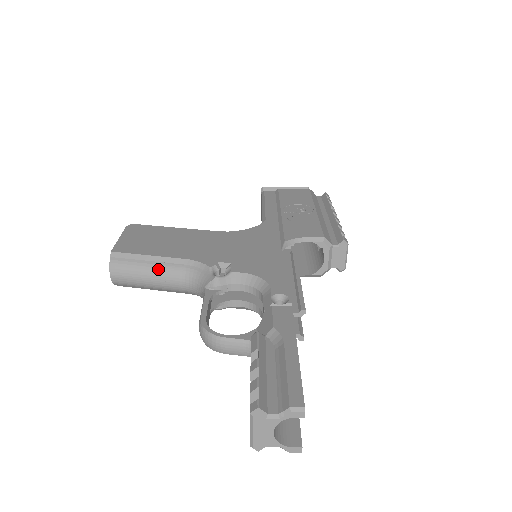
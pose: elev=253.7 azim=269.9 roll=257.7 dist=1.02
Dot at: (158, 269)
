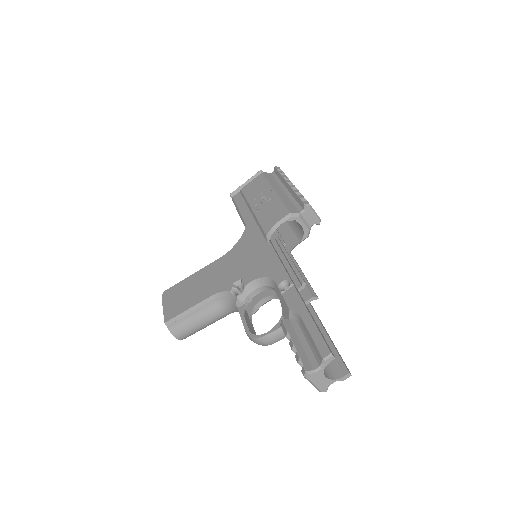
Dot at: (200, 314)
